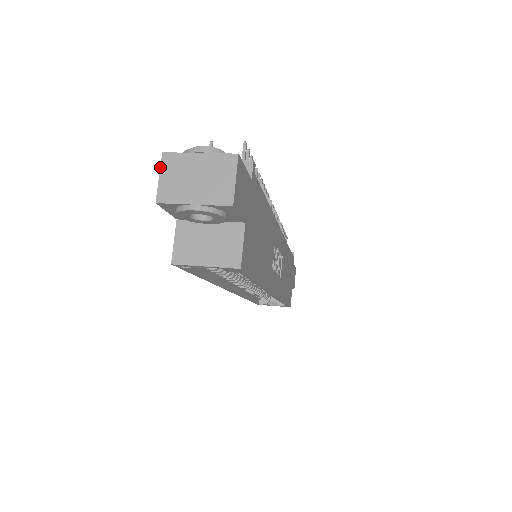
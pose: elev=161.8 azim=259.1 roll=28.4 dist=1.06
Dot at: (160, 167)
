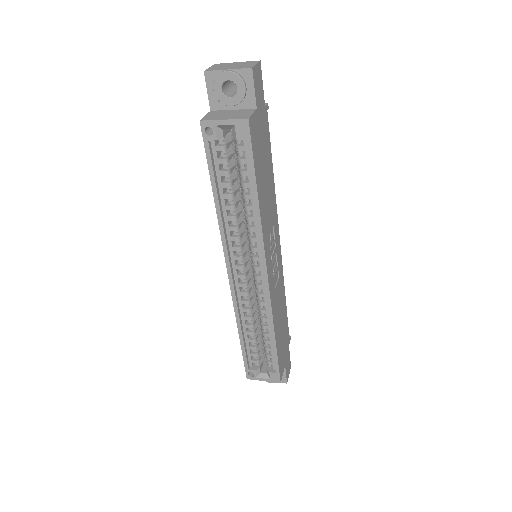
Dot at: (211, 66)
